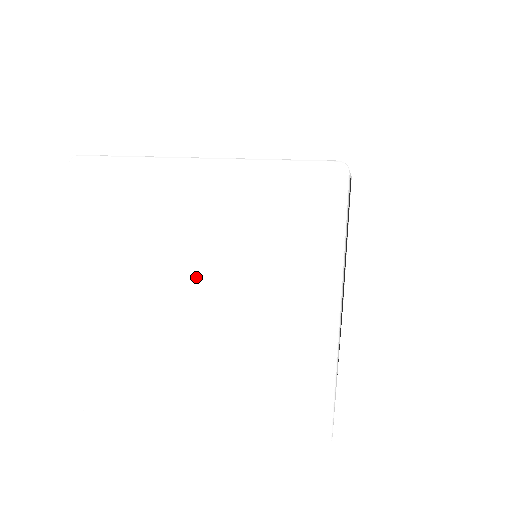
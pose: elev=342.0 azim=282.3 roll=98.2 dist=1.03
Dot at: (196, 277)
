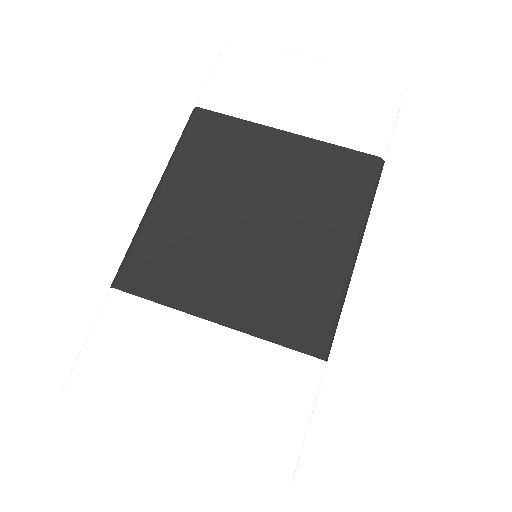
Dot at: occluded
